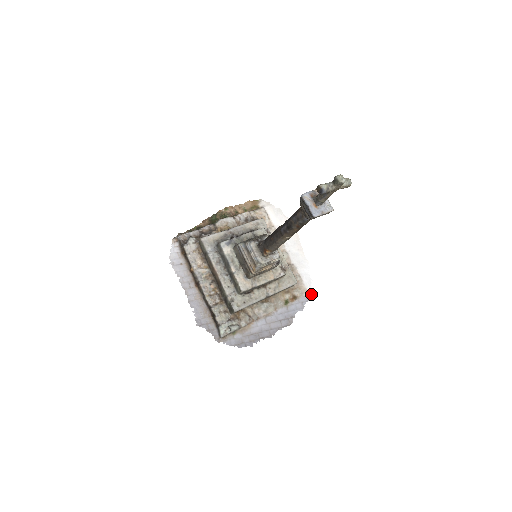
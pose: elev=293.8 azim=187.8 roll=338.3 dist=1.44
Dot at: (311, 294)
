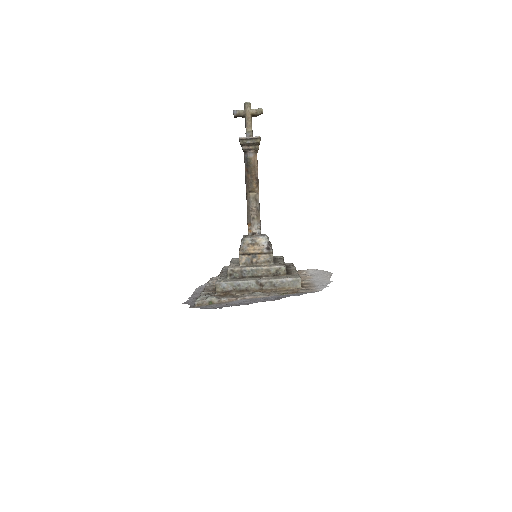
Dot at: occluded
